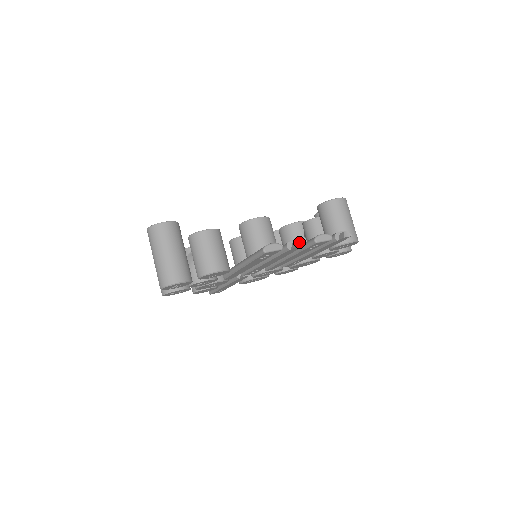
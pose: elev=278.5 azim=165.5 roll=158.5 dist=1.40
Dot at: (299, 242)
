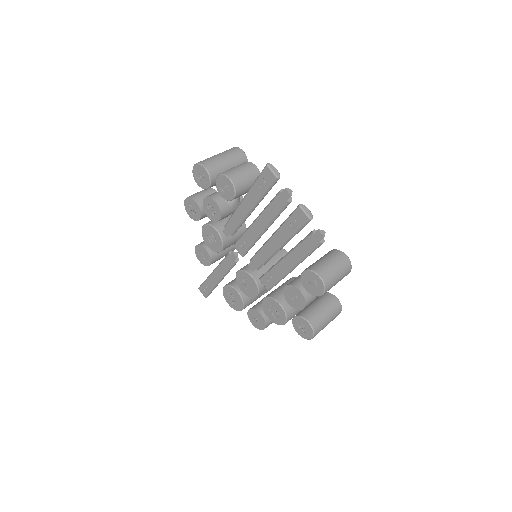
Dot at: (291, 191)
